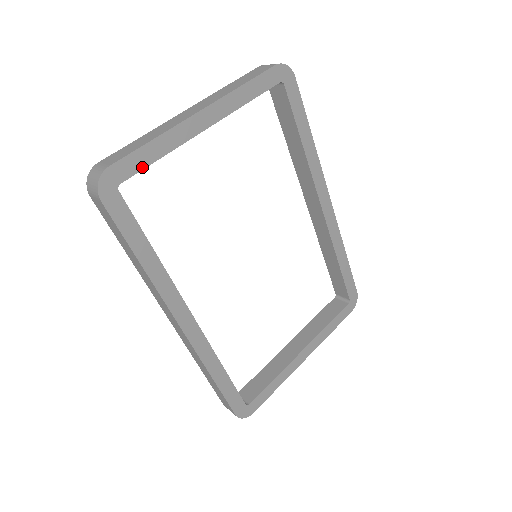
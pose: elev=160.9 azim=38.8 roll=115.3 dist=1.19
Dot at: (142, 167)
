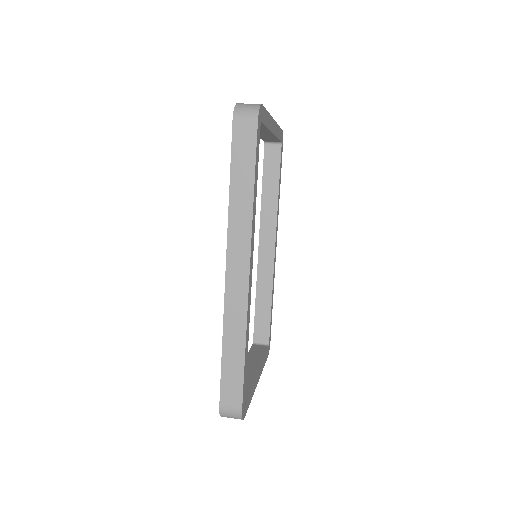
Dot at: (264, 123)
